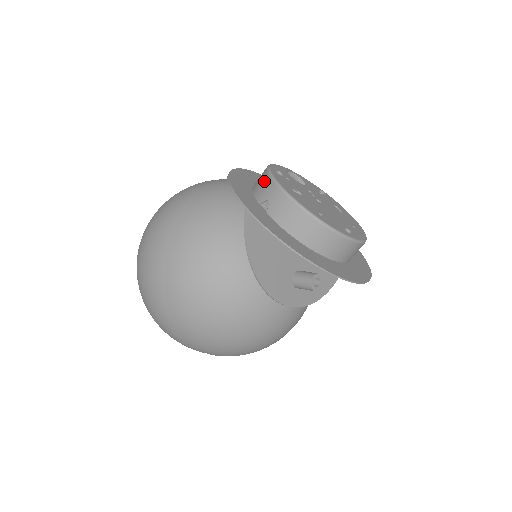
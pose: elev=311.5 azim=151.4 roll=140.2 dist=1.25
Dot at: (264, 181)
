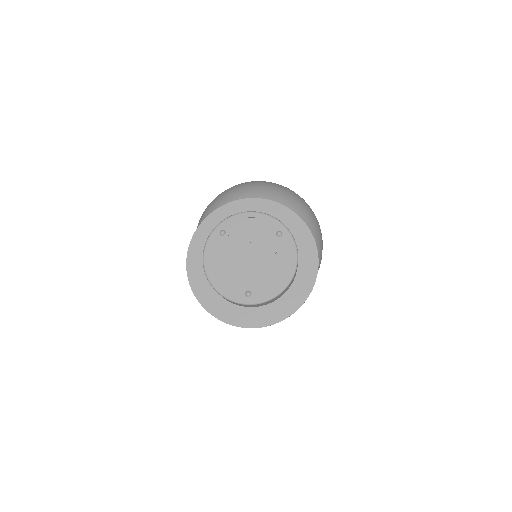
Dot at: occluded
